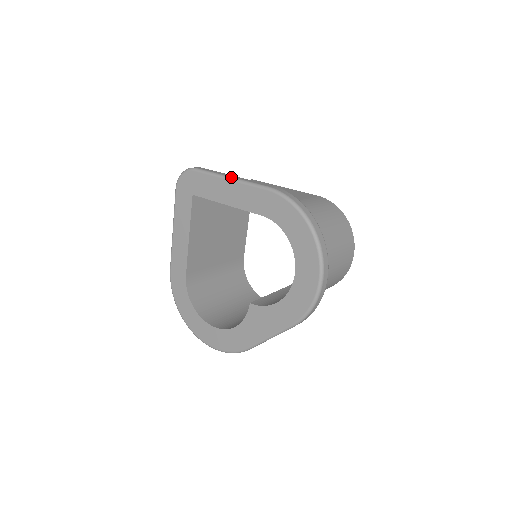
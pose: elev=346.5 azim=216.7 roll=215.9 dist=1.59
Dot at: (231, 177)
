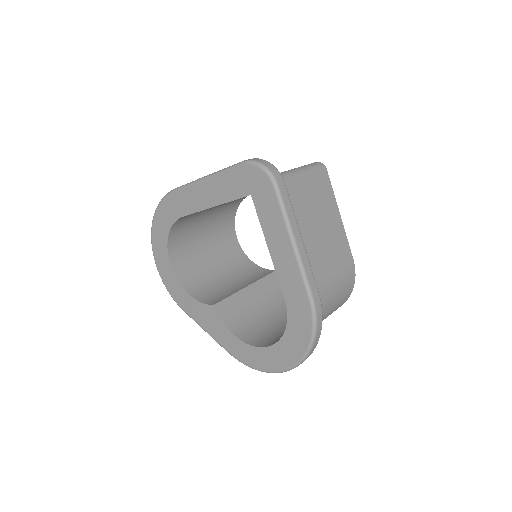
Dot at: (296, 244)
